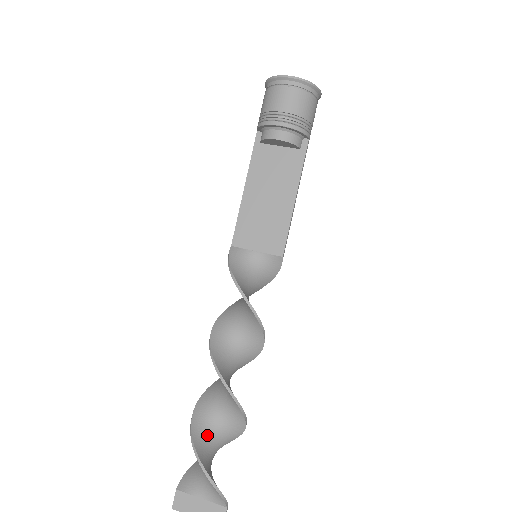
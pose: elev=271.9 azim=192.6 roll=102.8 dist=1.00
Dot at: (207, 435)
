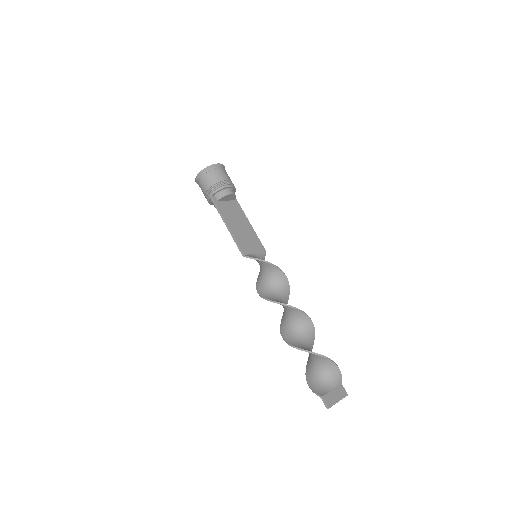
Dot at: occluded
